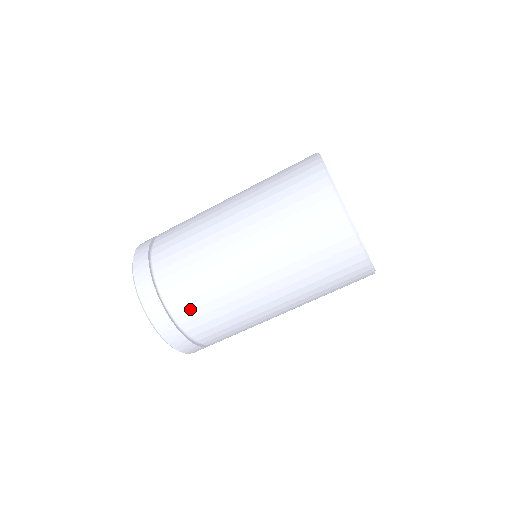
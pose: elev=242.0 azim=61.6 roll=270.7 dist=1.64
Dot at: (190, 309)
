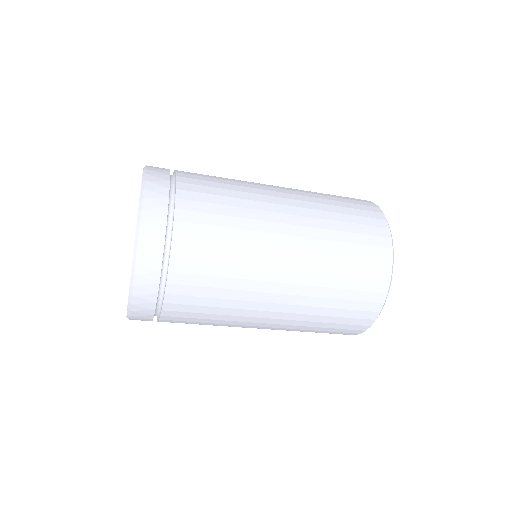
Dot at: (183, 316)
